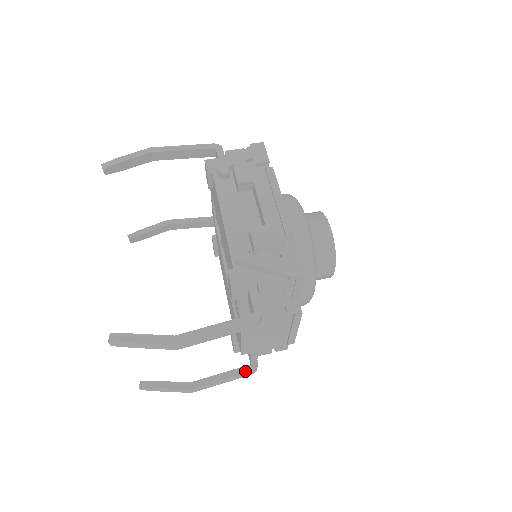
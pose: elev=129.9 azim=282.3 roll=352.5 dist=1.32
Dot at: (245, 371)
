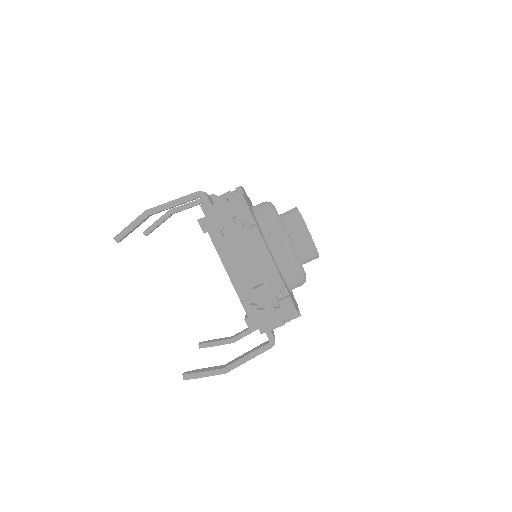
Dot at: occluded
